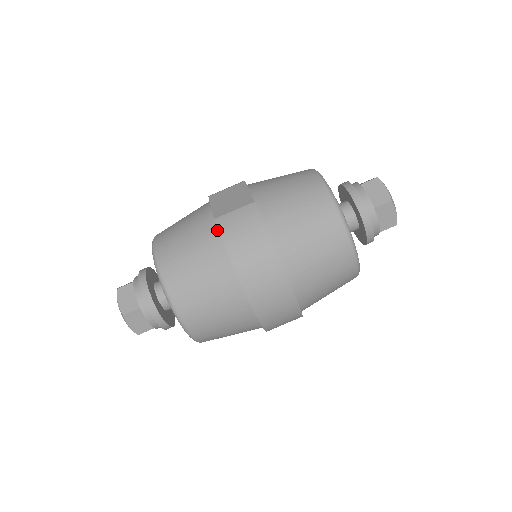
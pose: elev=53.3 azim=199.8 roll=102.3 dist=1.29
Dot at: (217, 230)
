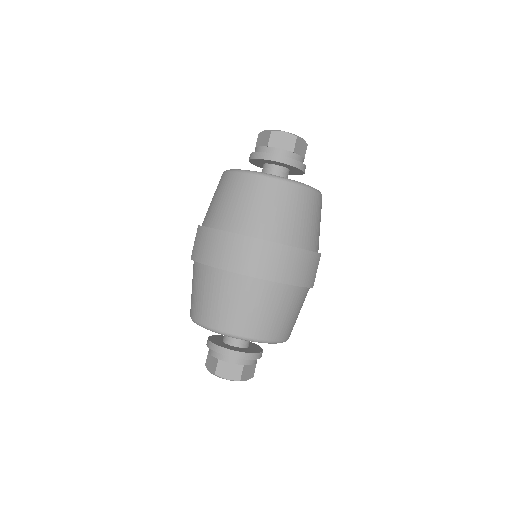
Dot at: (196, 262)
